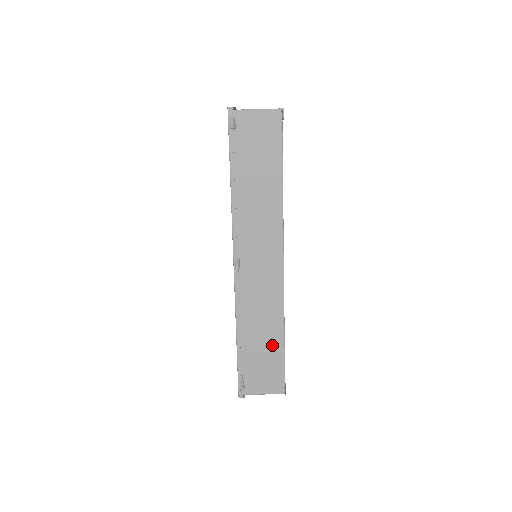
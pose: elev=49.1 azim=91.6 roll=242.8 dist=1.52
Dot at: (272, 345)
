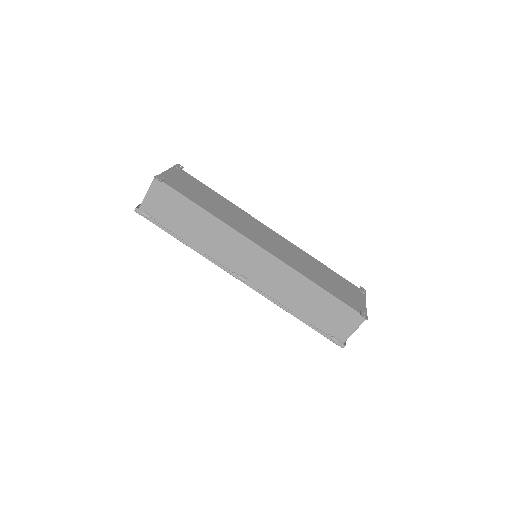
Dot at: (320, 299)
